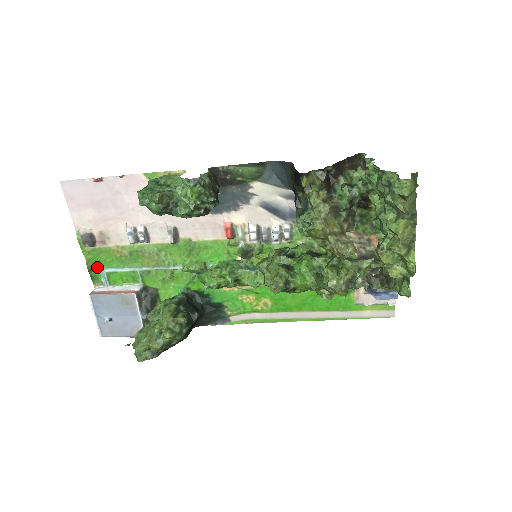
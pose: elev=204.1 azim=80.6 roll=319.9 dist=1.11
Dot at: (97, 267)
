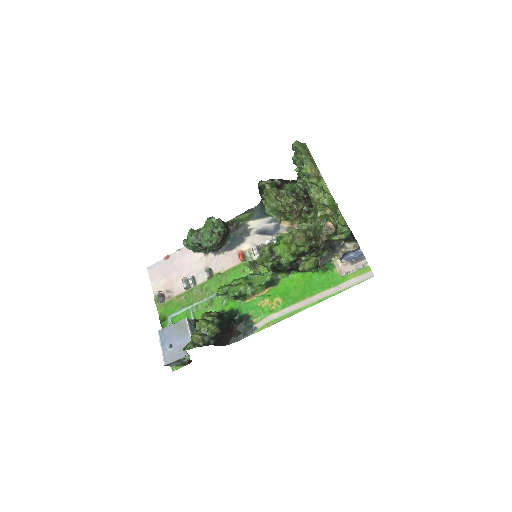
Dot at: (166, 317)
